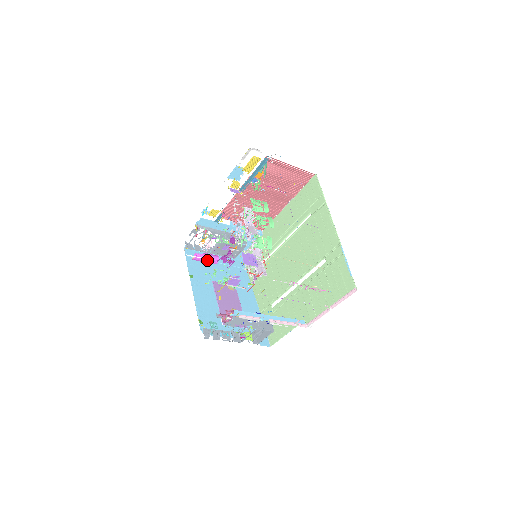
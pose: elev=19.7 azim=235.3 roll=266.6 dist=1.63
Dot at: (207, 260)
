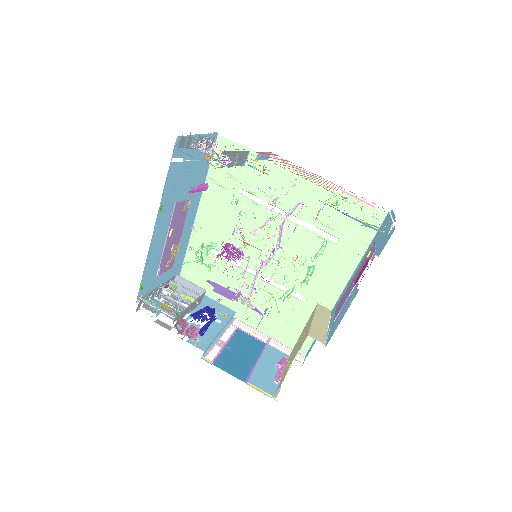
Dot at: occluded
